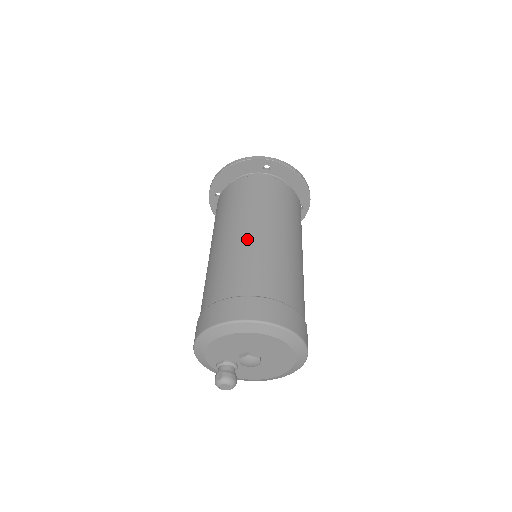
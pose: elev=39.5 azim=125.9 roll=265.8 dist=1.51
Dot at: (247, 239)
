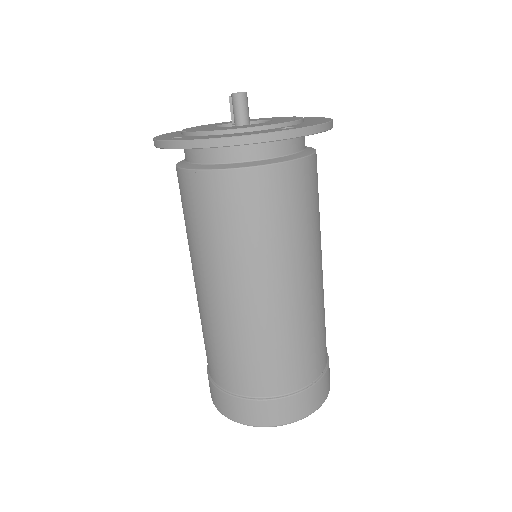
Dot at: (281, 311)
